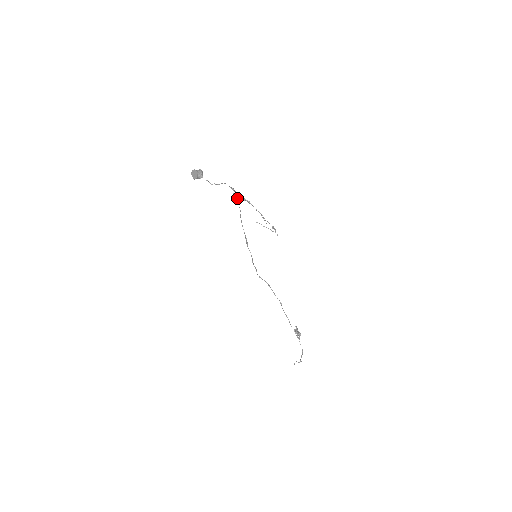
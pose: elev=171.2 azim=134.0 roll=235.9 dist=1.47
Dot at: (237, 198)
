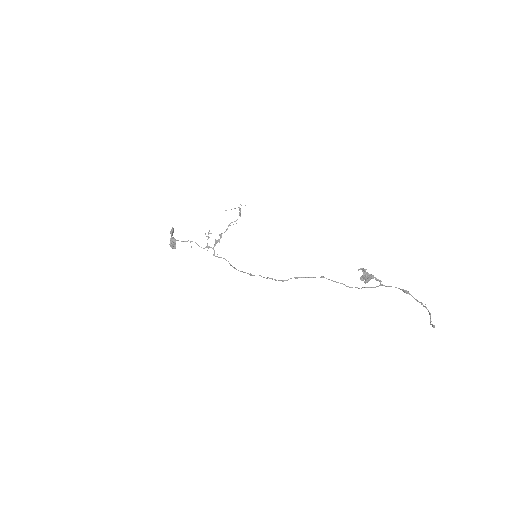
Dot at: (208, 233)
